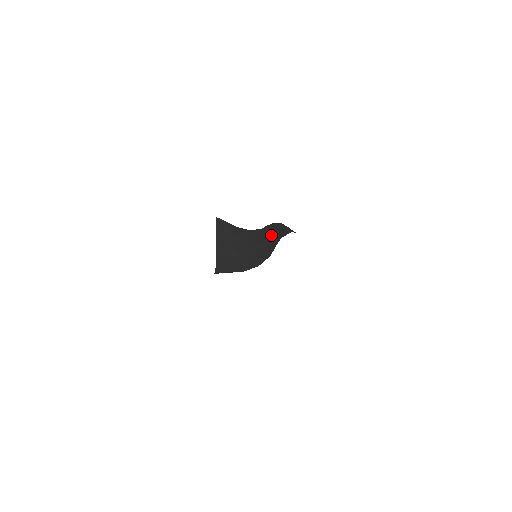
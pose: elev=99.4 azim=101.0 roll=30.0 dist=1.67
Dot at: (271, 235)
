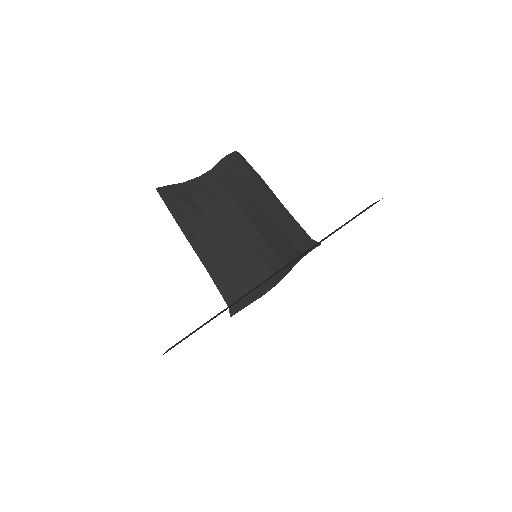
Dot at: (253, 209)
